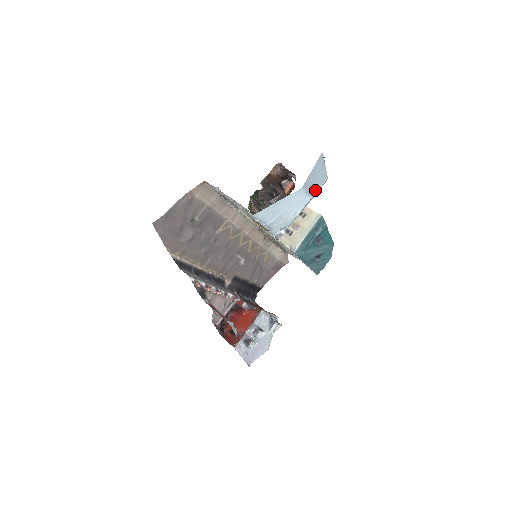
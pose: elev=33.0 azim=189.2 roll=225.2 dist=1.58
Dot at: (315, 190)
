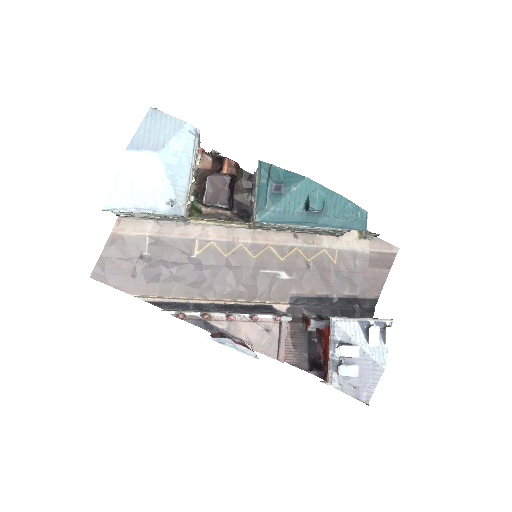
Dot at: (164, 142)
